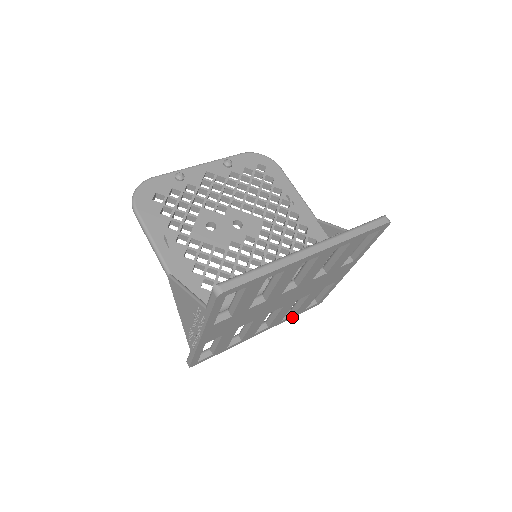
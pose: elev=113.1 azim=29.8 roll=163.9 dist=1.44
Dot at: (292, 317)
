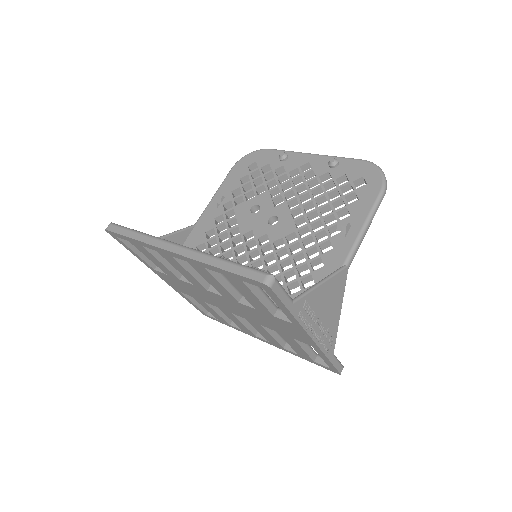
Dot at: (303, 358)
